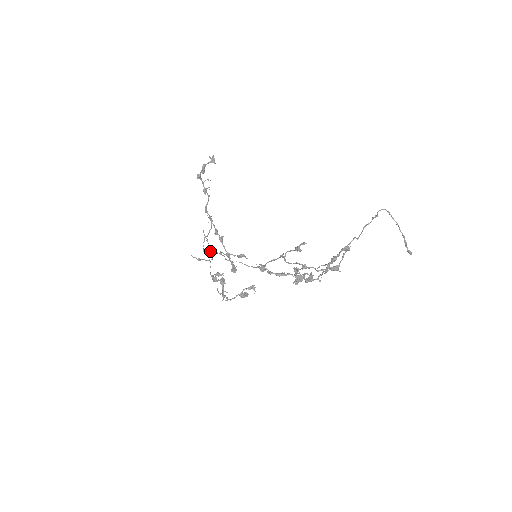
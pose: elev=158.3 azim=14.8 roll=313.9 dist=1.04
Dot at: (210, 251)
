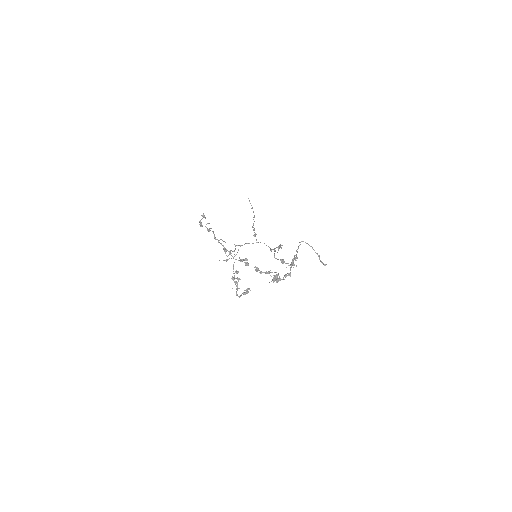
Dot at: occluded
